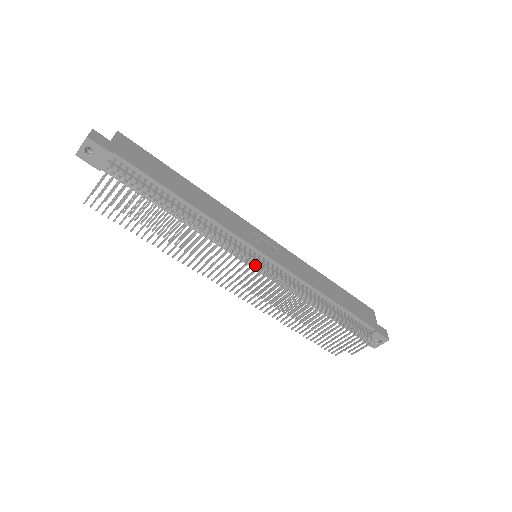
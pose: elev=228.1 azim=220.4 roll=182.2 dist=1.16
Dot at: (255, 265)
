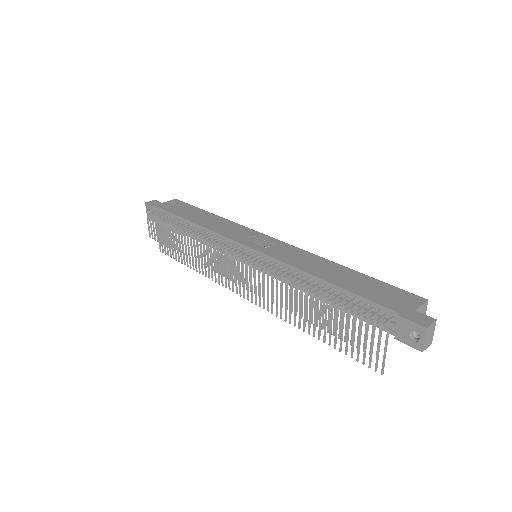
Dot at: (250, 262)
